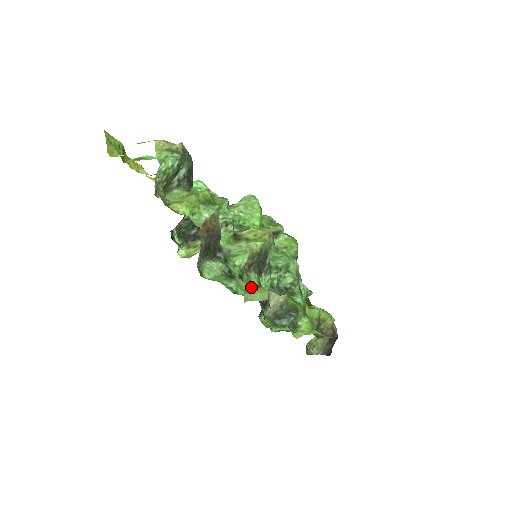
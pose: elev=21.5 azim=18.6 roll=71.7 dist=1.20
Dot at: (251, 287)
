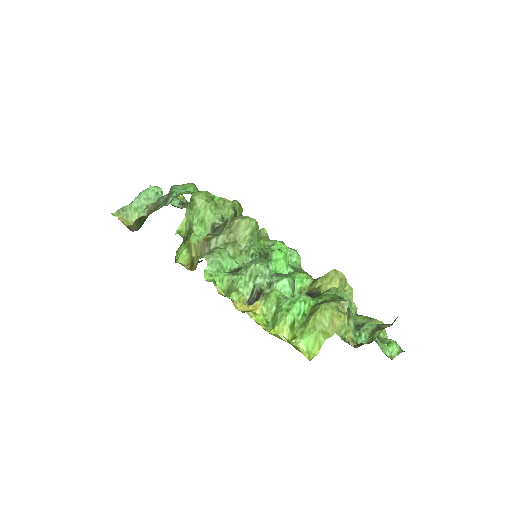
Dot at: occluded
